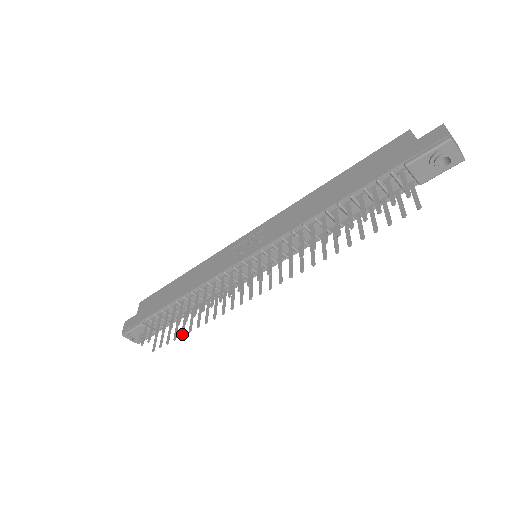
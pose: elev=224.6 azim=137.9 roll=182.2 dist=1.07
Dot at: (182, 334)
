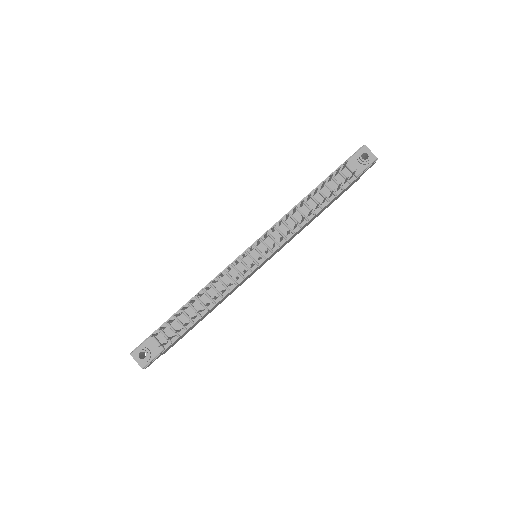
Dot at: (190, 317)
